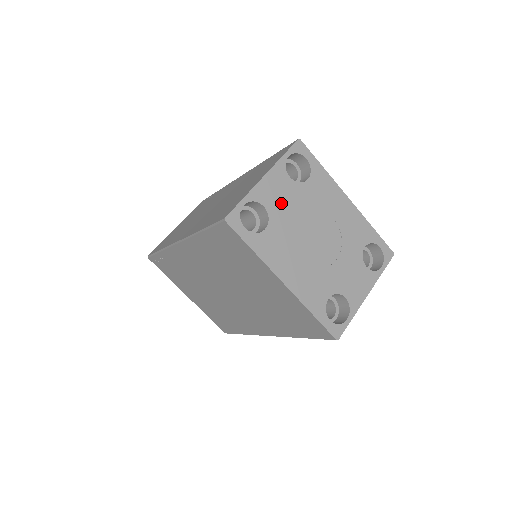
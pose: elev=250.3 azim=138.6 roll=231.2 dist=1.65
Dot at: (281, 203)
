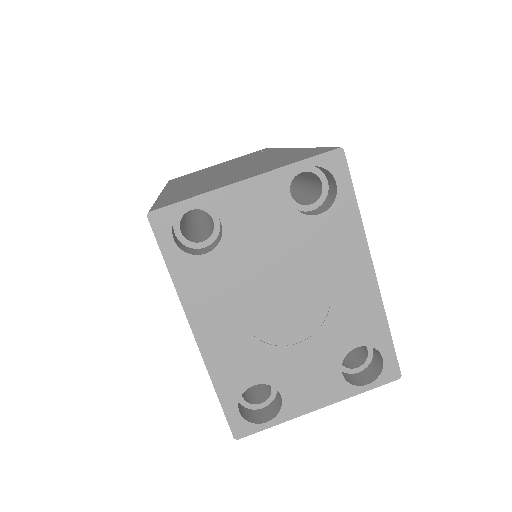
Dot at: (253, 229)
